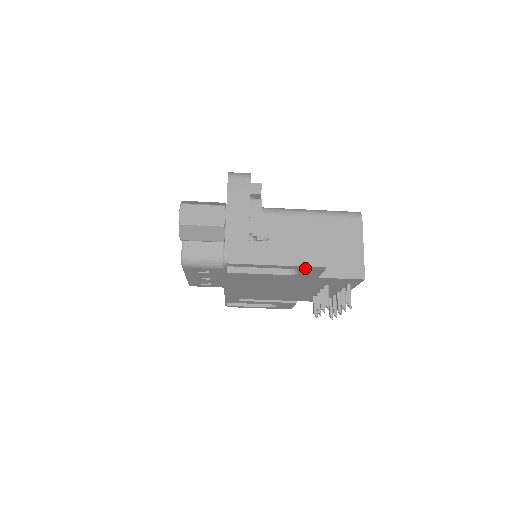
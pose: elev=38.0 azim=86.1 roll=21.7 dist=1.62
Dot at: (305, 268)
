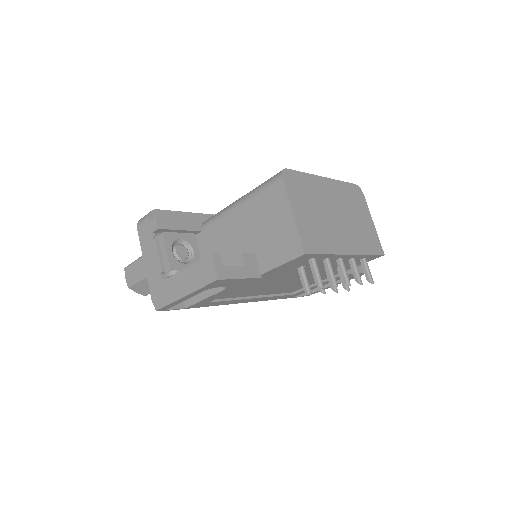
Dot at: (209, 286)
